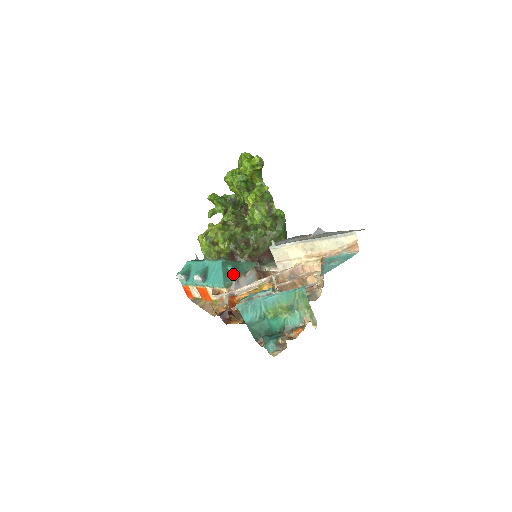
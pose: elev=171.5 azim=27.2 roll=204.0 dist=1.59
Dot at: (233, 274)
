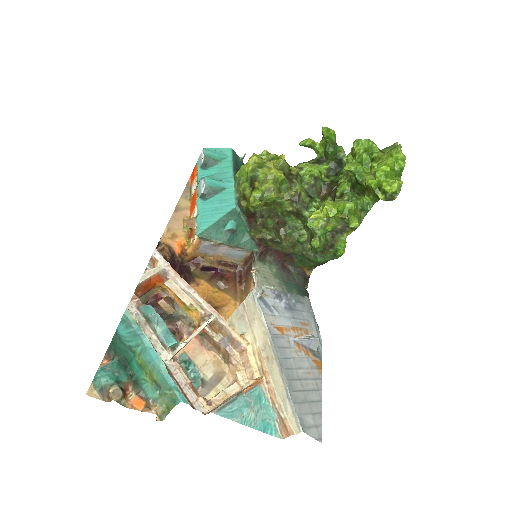
Dot at: (223, 234)
